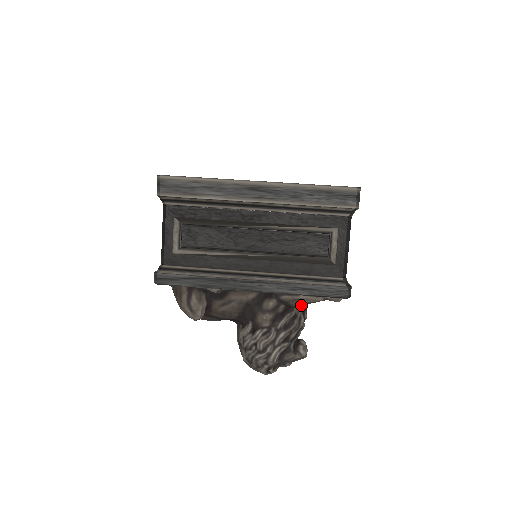
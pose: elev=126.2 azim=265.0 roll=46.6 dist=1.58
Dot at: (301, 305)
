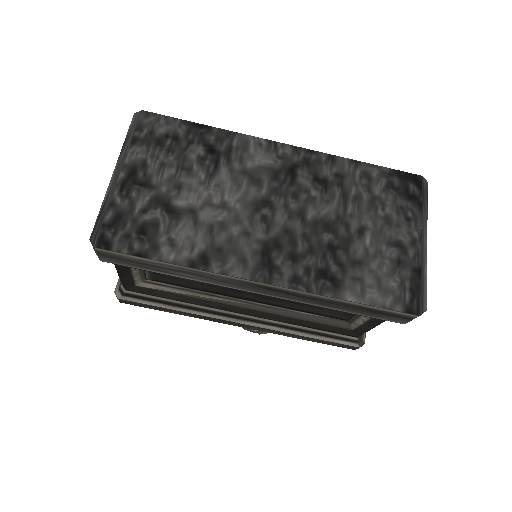
Dot at: occluded
